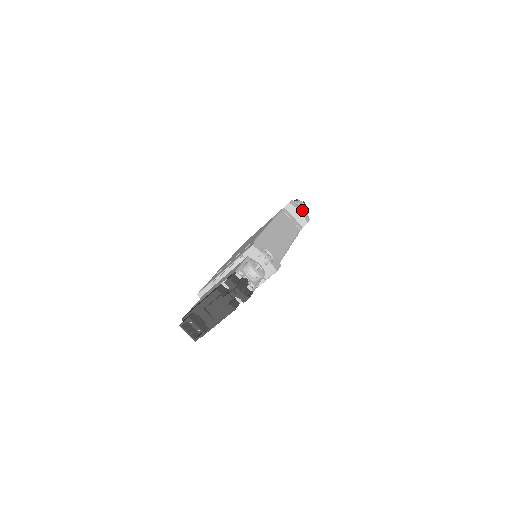
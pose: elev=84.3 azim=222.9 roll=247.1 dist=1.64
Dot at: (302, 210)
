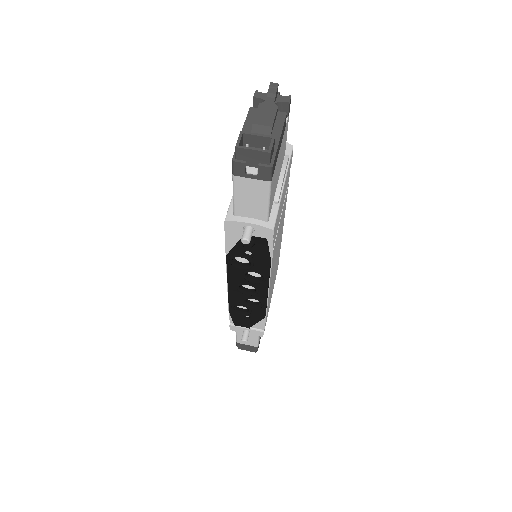
Dot at: occluded
